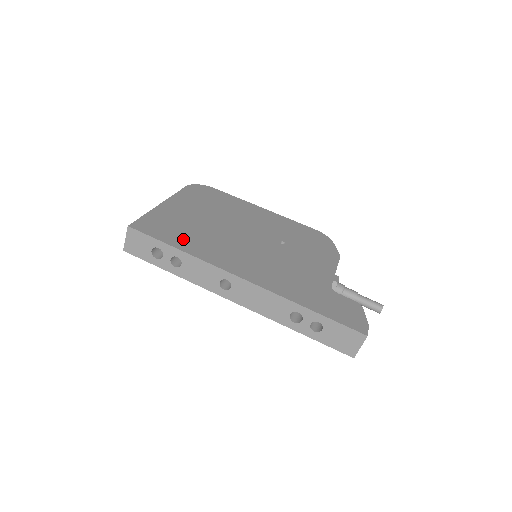
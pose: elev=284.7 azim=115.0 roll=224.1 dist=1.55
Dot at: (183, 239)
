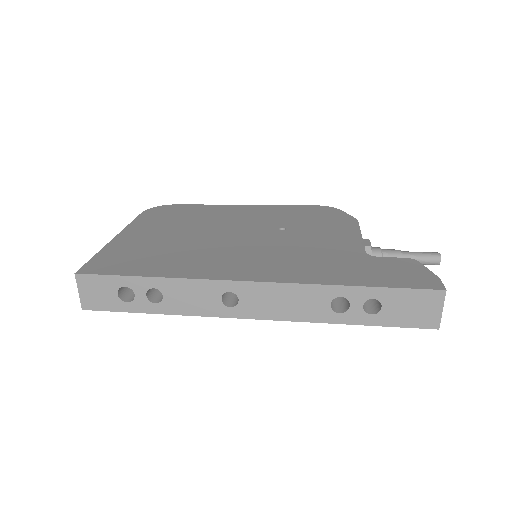
Dot at: (154, 264)
